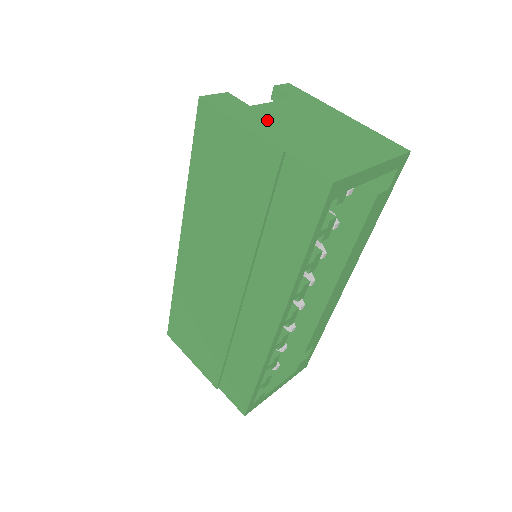
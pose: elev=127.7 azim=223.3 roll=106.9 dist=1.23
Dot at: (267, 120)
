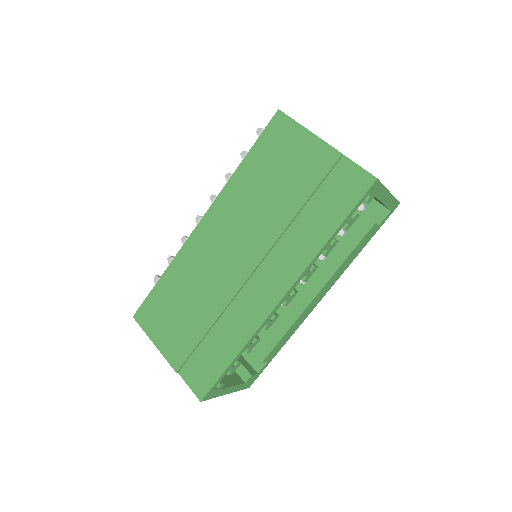
Dot at: occluded
